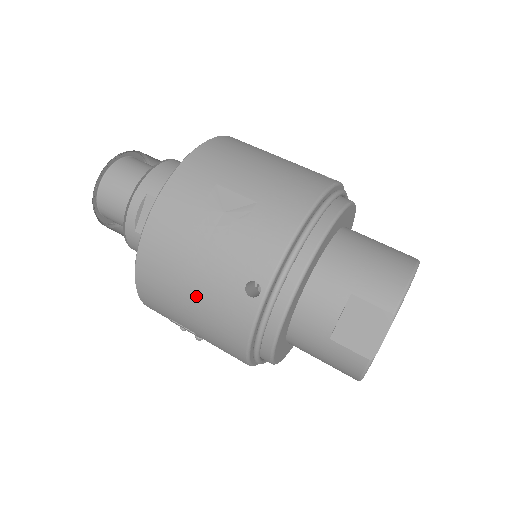
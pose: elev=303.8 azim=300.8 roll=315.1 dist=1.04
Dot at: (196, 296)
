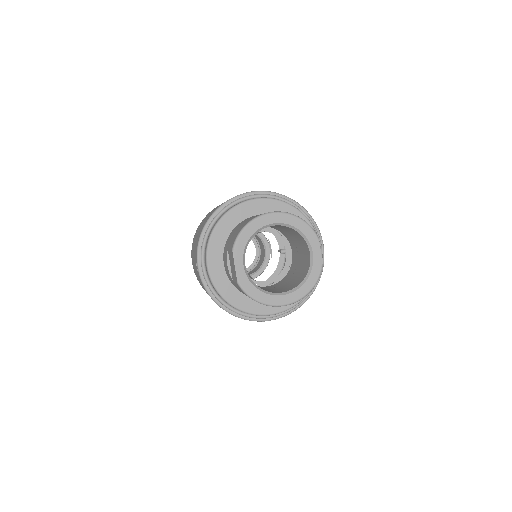
Dot at: (201, 284)
